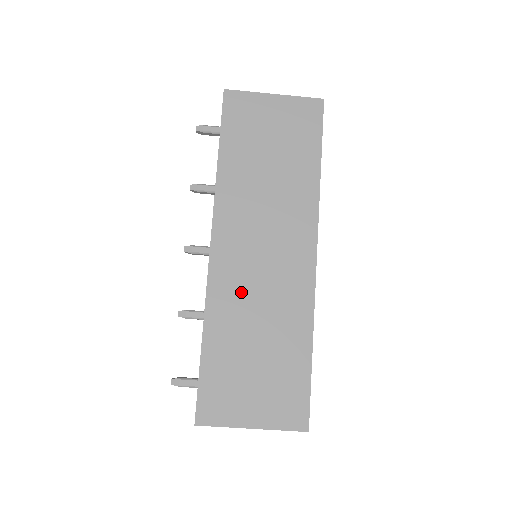
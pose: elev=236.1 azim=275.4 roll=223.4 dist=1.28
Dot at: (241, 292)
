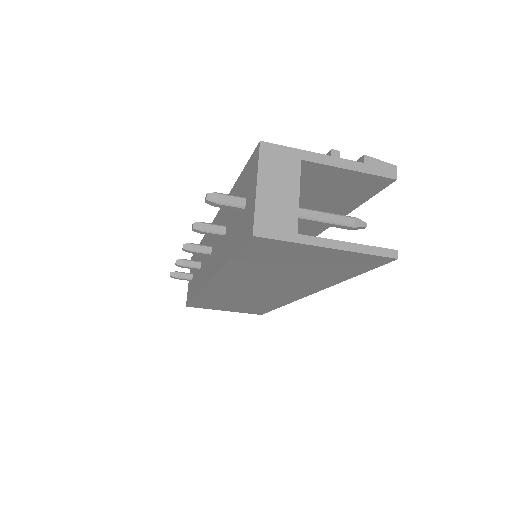
Dot at: (231, 295)
